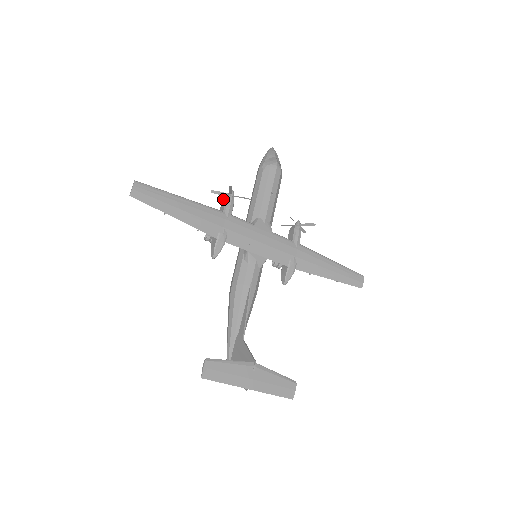
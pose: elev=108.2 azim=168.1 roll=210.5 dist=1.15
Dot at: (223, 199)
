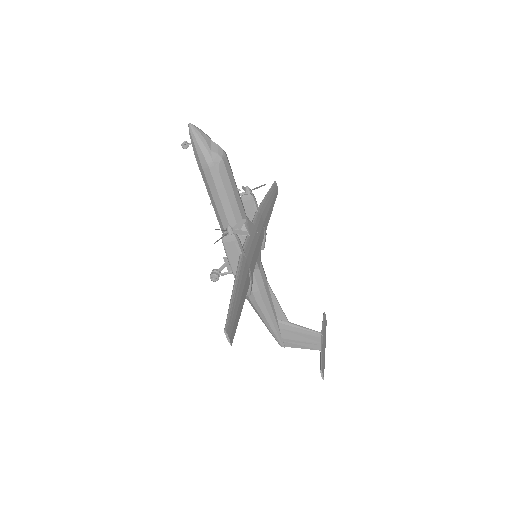
Dot at: (224, 240)
